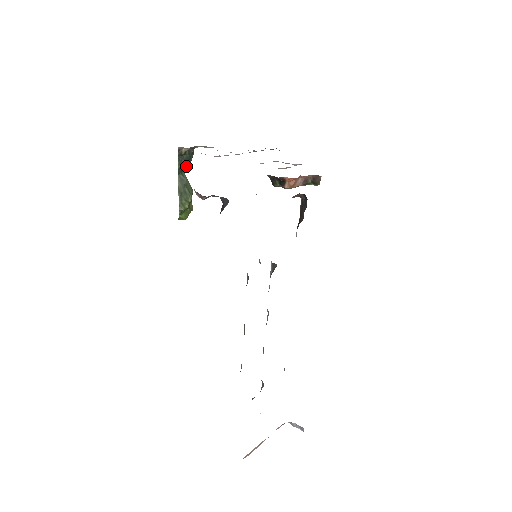
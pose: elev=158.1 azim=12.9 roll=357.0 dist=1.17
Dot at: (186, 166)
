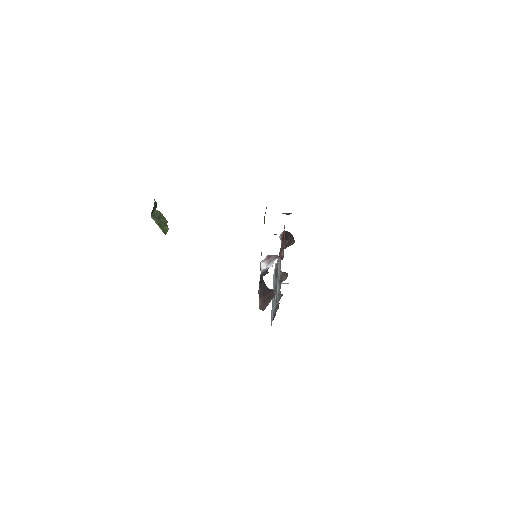
Dot at: occluded
